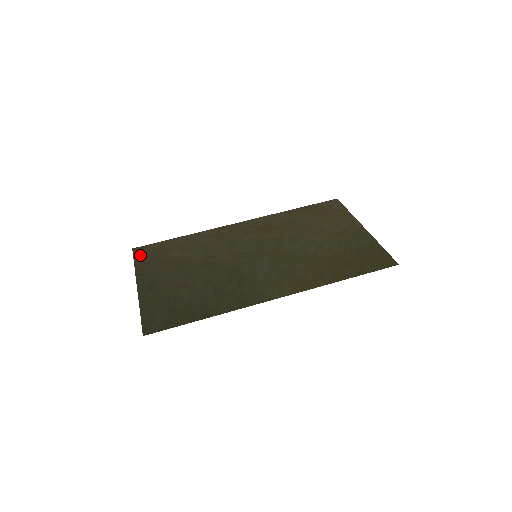
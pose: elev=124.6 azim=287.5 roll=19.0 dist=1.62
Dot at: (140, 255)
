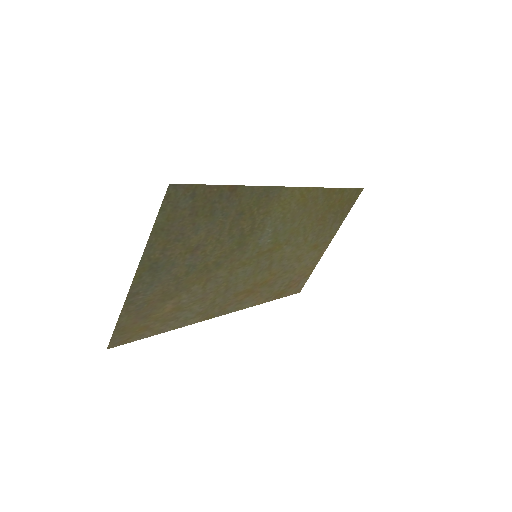
Dot at: (122, 330)
